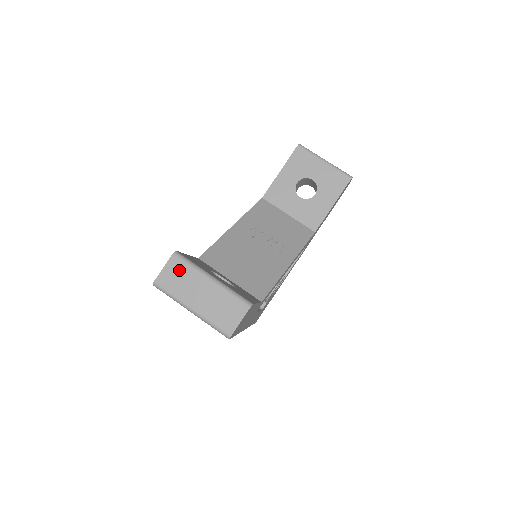
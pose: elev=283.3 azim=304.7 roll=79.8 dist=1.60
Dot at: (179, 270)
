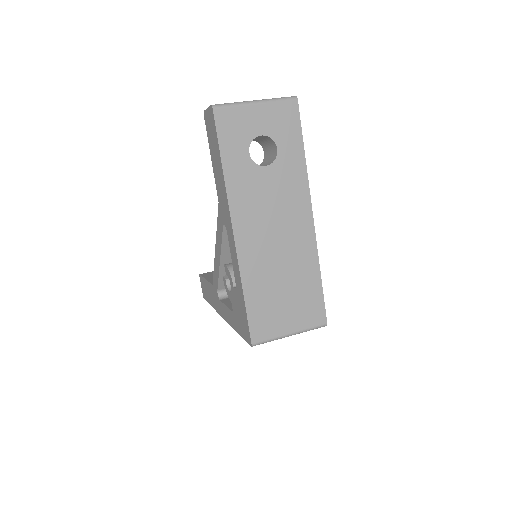
Dot at: occluded
